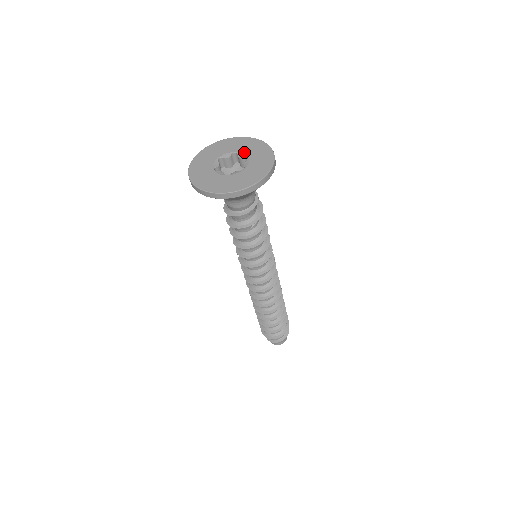
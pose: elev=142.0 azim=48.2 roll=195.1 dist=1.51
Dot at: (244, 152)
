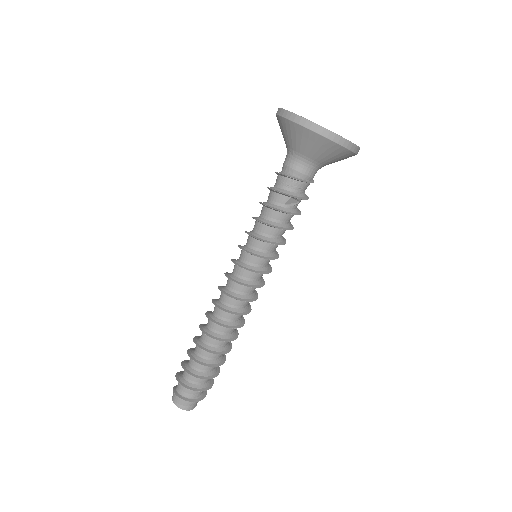
Dot at: occluded
